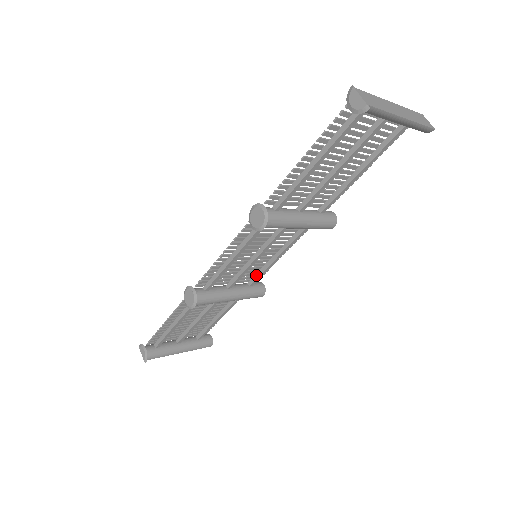
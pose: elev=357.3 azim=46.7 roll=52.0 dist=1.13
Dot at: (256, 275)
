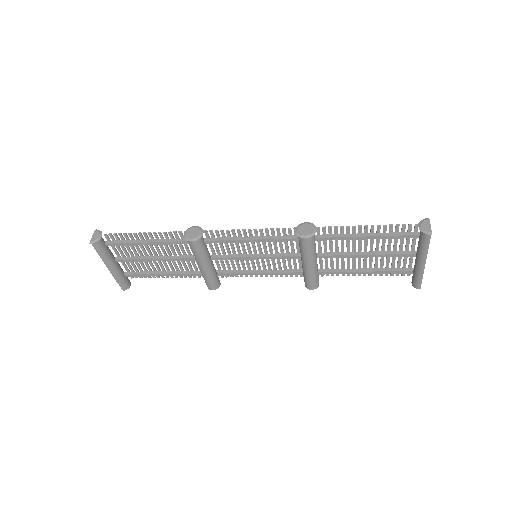
Dot at: (230, 271)
